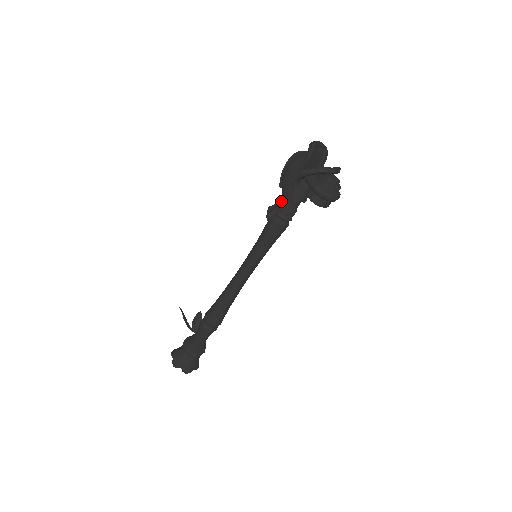
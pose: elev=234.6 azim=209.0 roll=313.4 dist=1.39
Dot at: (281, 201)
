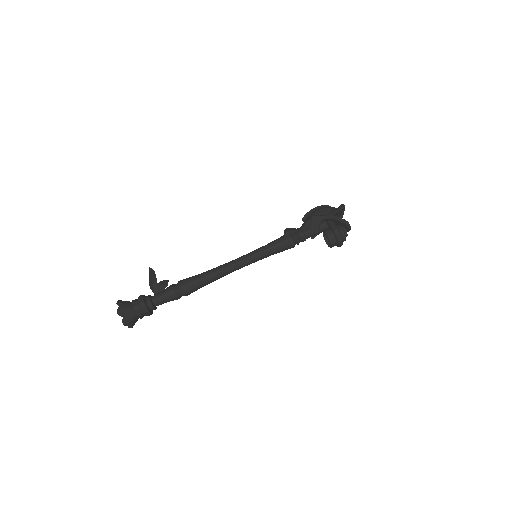
Dot at: (301, 228)
